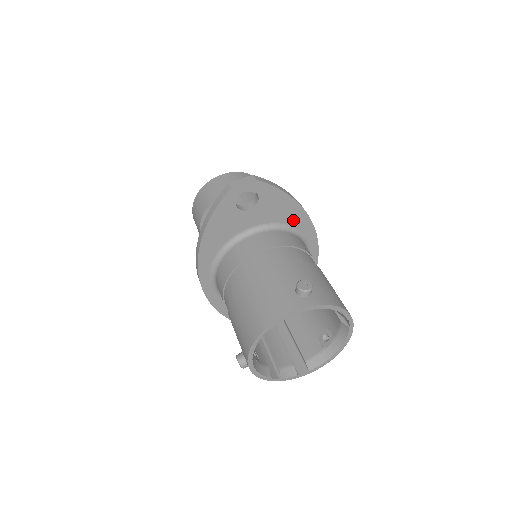
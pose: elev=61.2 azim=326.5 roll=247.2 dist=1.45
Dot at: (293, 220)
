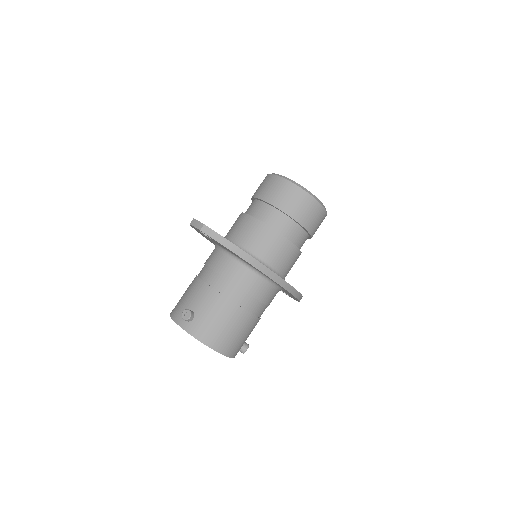
Dot at: occluded
